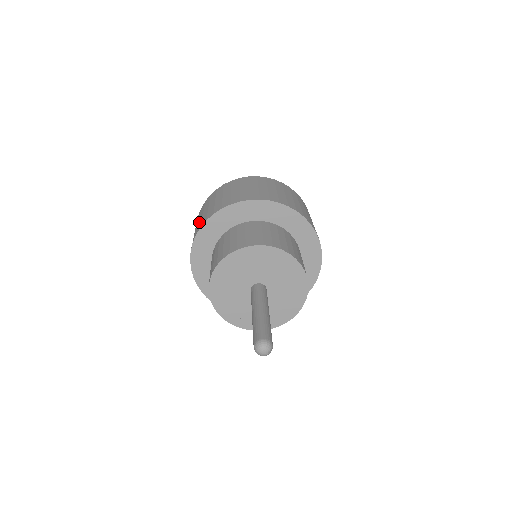
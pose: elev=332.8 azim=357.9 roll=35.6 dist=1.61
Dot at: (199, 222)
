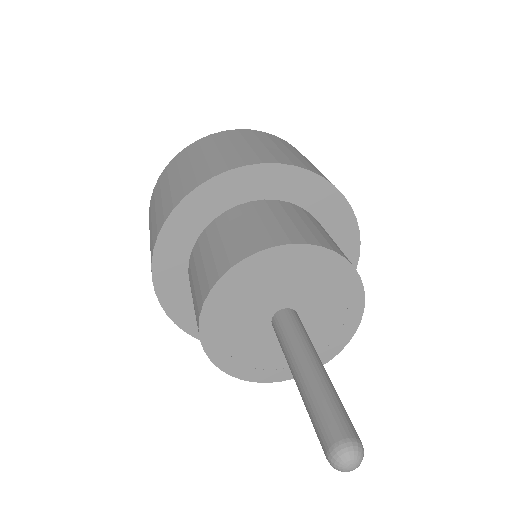
Dot at: (228, 154)
